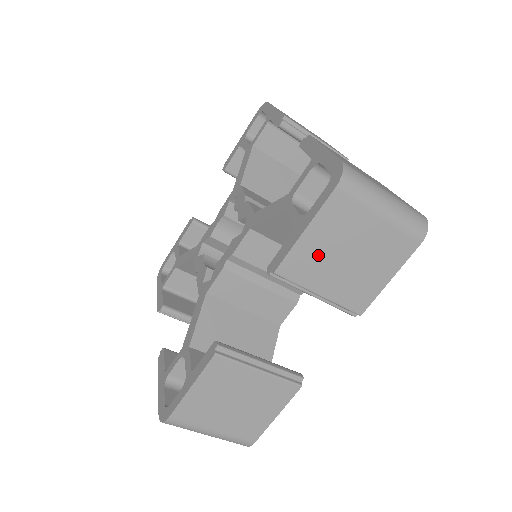
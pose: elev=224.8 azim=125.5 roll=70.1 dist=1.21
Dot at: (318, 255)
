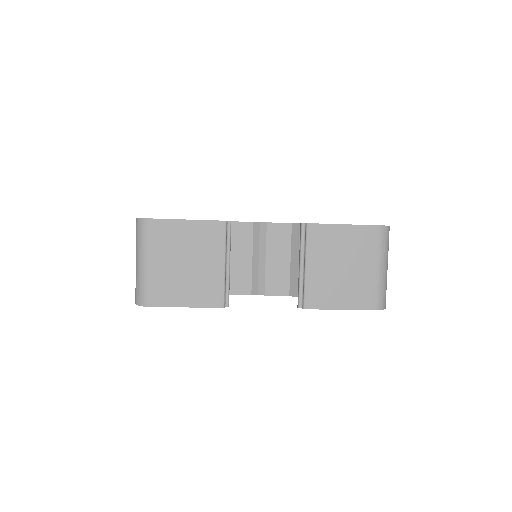
Dot at: (333, 245)
